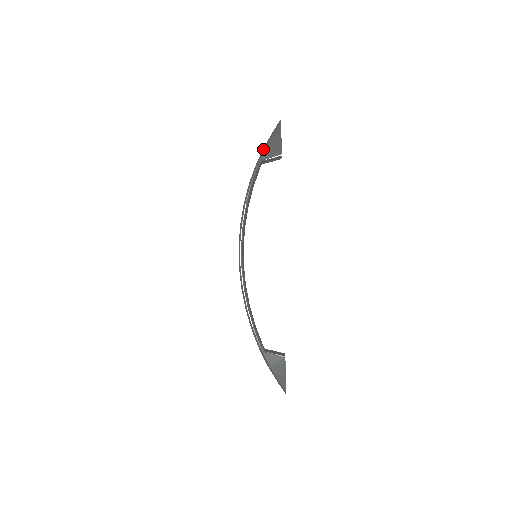
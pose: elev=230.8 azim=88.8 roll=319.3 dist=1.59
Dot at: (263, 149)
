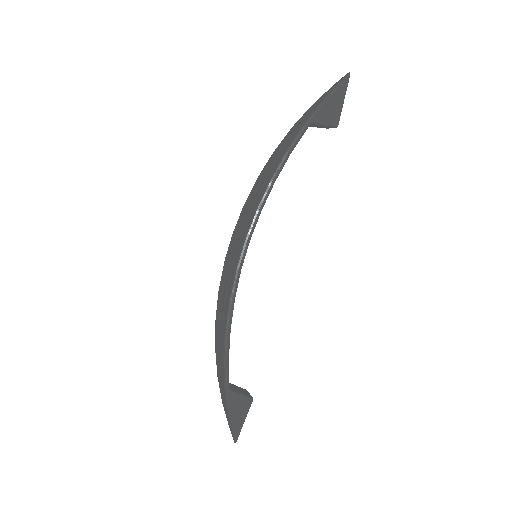
Dot at: (318, 107)
